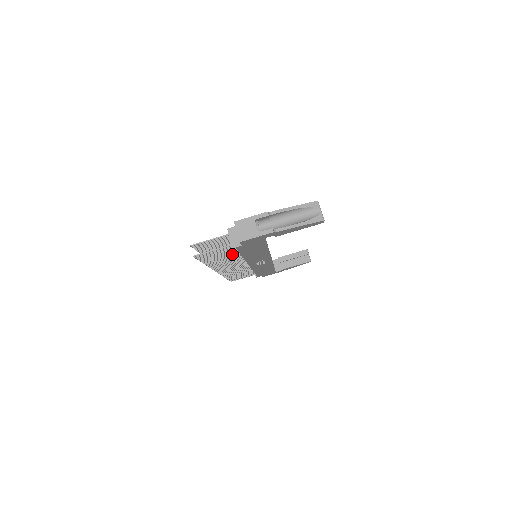
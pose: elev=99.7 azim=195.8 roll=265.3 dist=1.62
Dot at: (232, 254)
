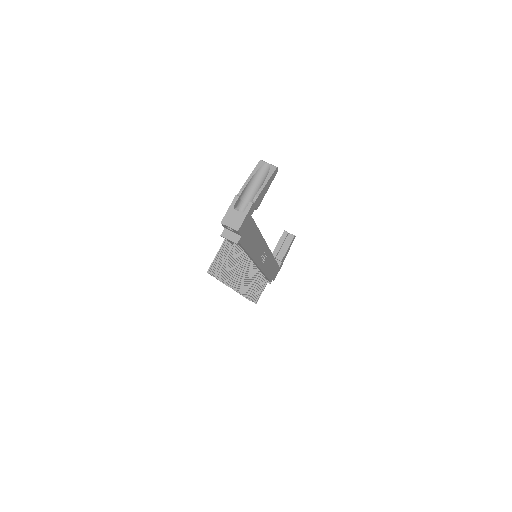
Dot at: (240, 258)
